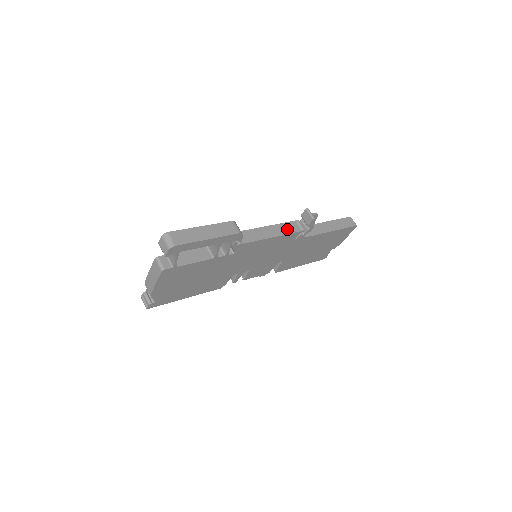
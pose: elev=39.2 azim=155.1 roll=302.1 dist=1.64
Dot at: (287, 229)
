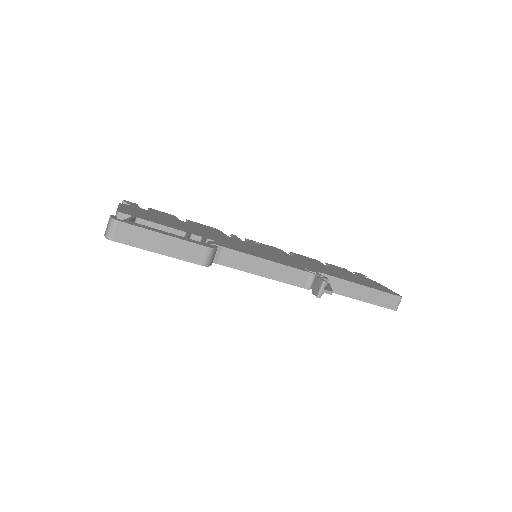
Dot at: (289, 277)
